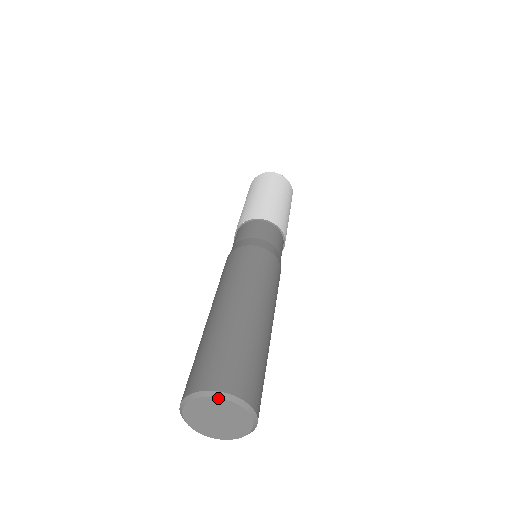
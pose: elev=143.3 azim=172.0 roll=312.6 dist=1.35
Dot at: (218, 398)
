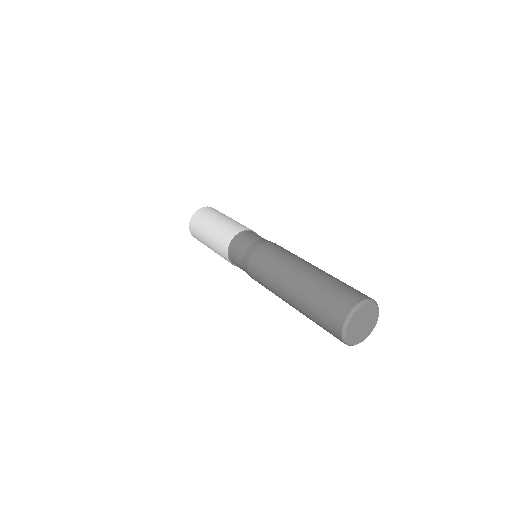
Dot at: (376, 305)
